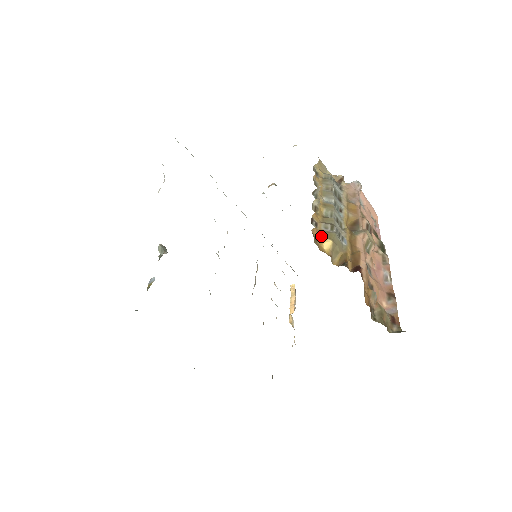
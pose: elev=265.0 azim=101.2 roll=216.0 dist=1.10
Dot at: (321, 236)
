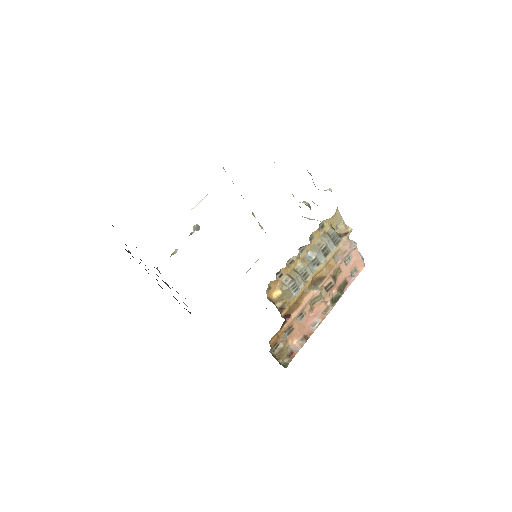
Dot at: (277, 286)
